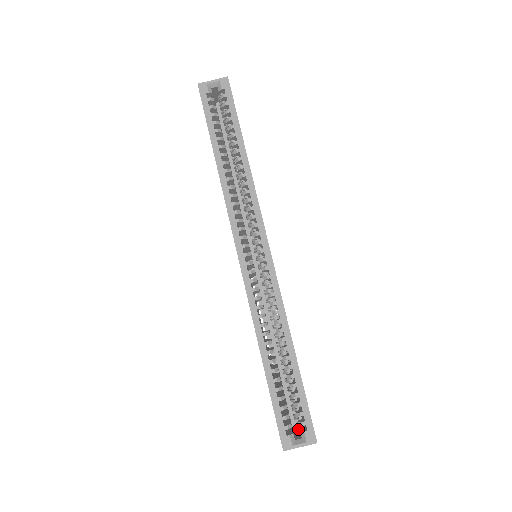
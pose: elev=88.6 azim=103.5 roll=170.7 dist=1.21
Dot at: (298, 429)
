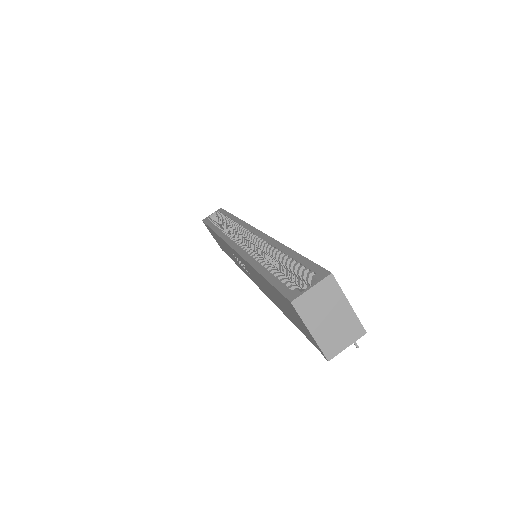
Dot at: occluded
